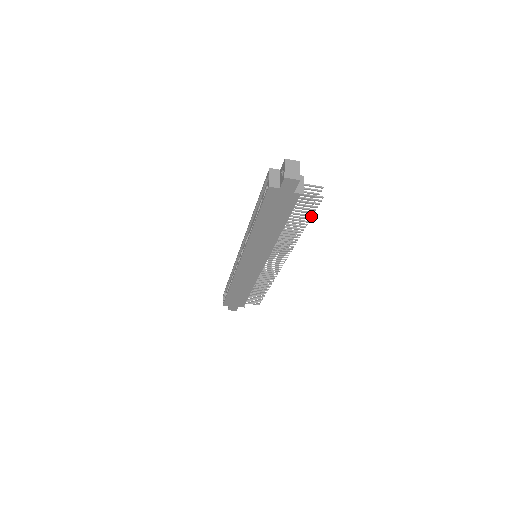
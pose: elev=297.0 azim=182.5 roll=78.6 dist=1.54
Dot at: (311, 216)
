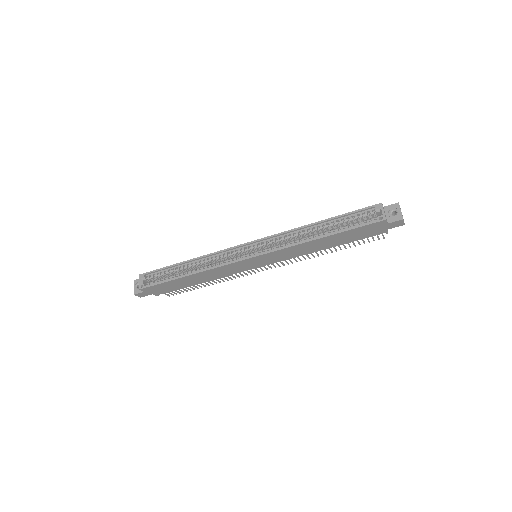
Dot at: occluded
